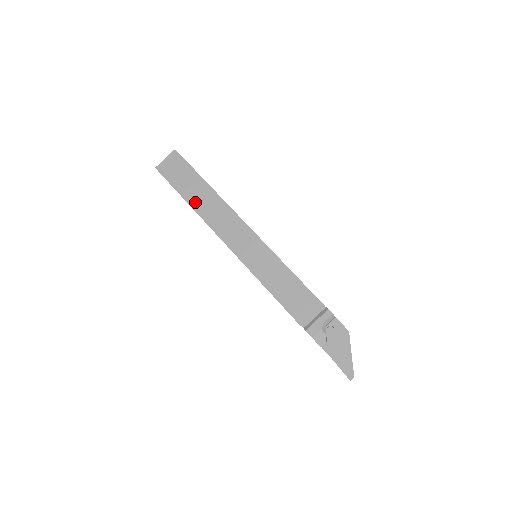
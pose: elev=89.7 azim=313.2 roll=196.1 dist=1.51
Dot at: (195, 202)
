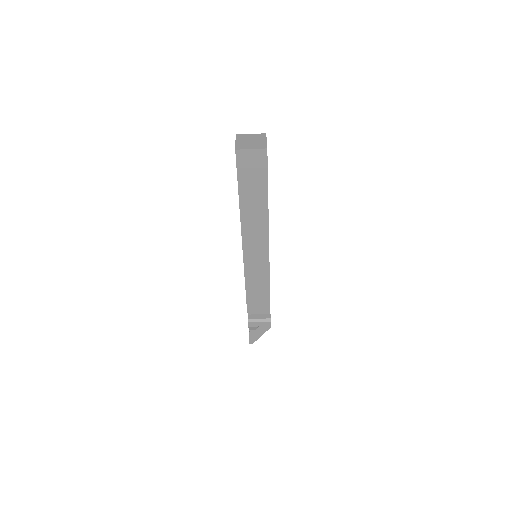
Dot at: (246, 205)
